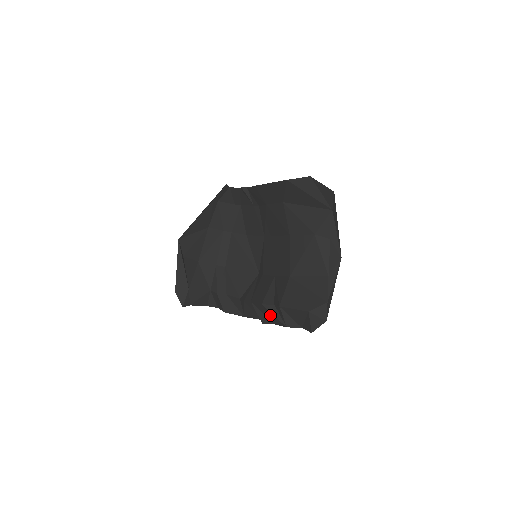
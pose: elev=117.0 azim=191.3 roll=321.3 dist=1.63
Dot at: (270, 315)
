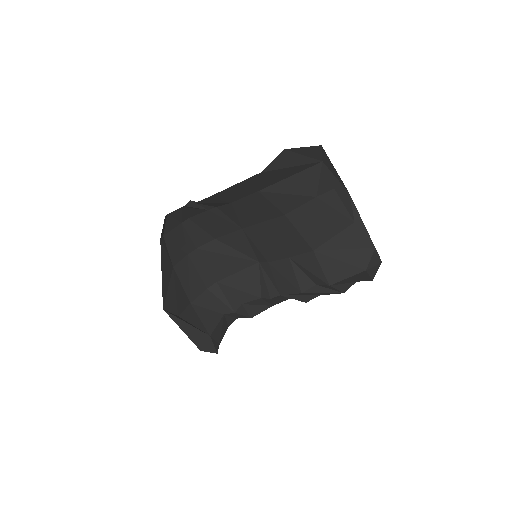
Dot at: (315, 294)
